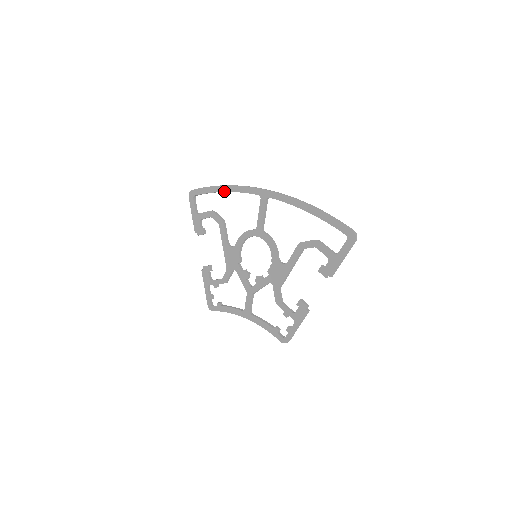
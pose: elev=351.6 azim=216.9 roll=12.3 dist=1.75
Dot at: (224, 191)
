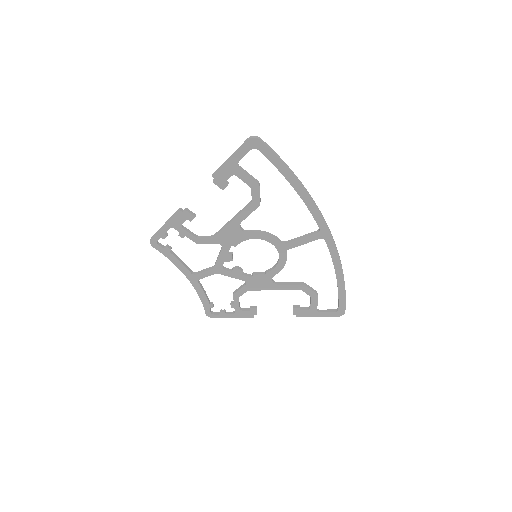
Dot at: (295, 188)
